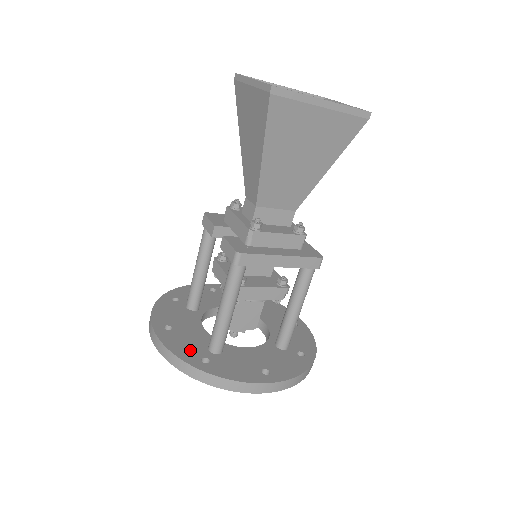
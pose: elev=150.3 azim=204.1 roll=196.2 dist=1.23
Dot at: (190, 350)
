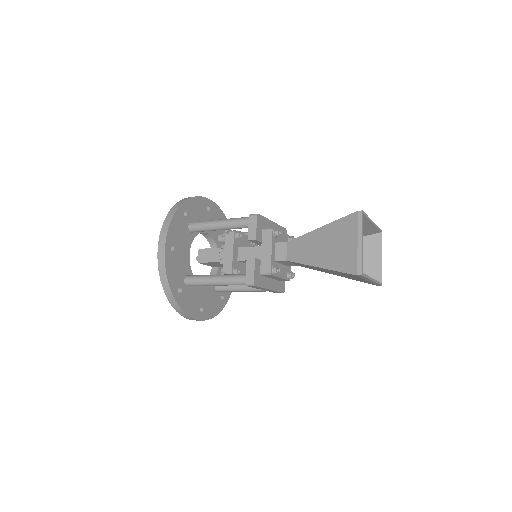
Dot at: (176, 278)
